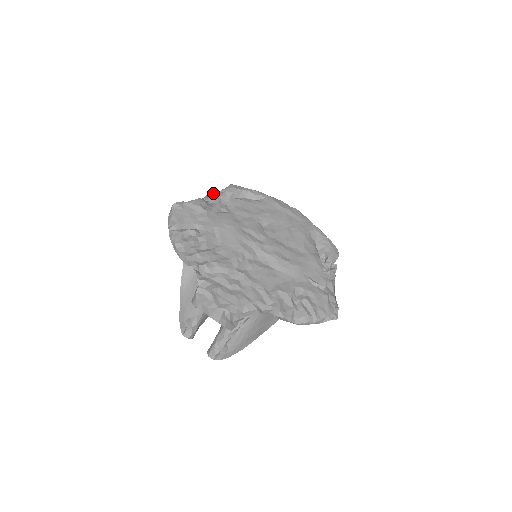
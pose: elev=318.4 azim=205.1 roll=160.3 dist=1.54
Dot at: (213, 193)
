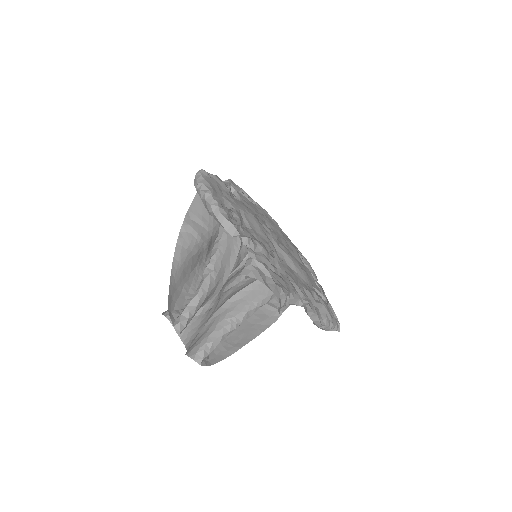
Dot at: occluded
